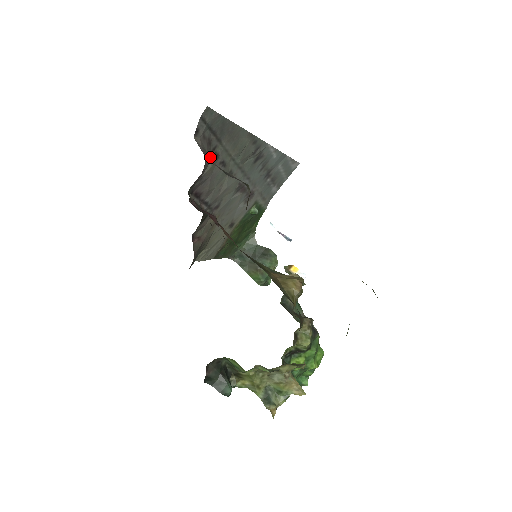
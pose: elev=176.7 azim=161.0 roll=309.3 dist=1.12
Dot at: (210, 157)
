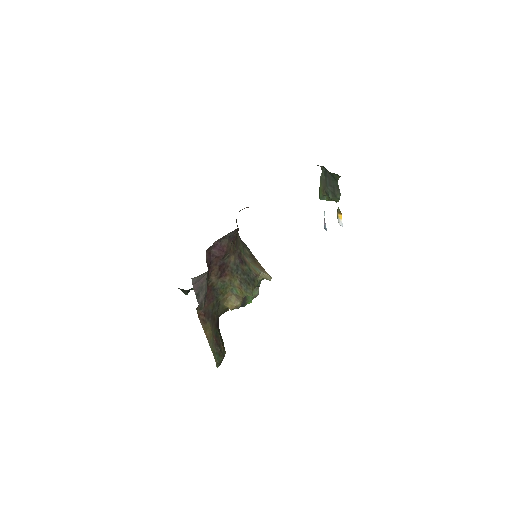
Dot at: occluded
